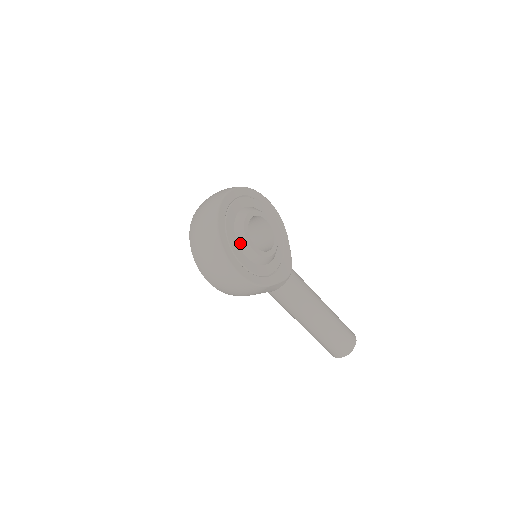
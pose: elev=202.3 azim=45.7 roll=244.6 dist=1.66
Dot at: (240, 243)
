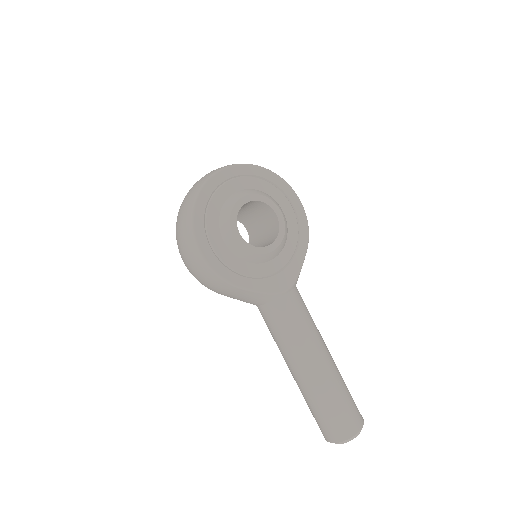
Dot at: (221, 221)
